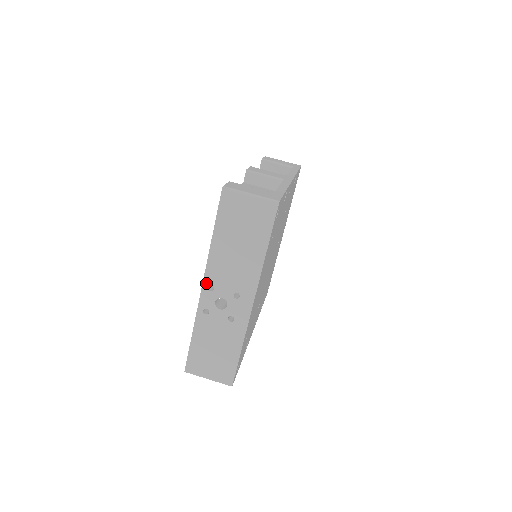
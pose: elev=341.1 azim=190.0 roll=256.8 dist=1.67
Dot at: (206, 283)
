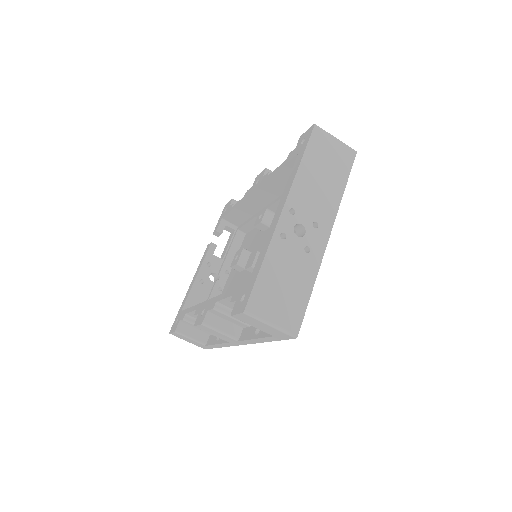
Dot at: (288, 205)
